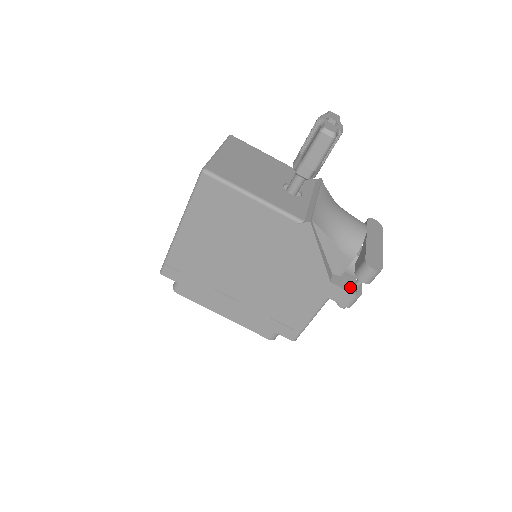
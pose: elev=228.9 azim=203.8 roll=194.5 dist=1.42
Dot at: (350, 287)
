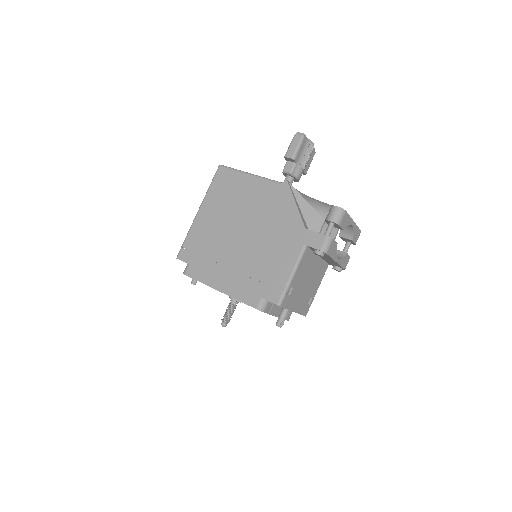
Dot at: occluded
